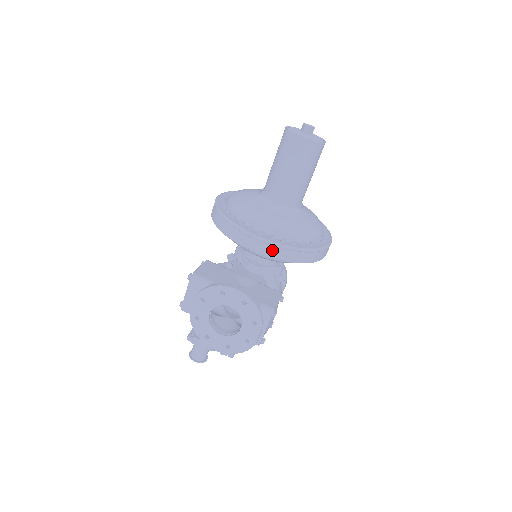
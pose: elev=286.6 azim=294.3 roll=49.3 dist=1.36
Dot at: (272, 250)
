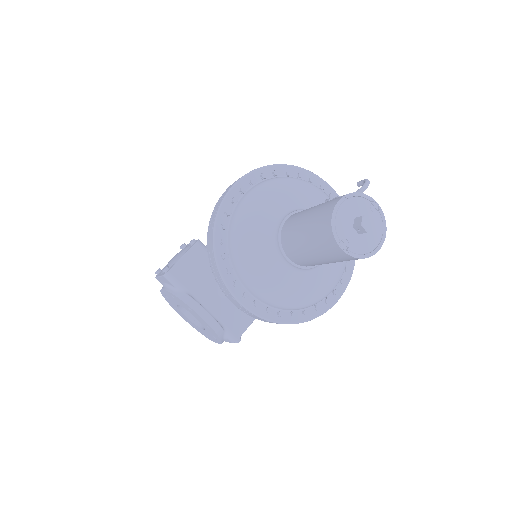
Dot at: (250, 314)
